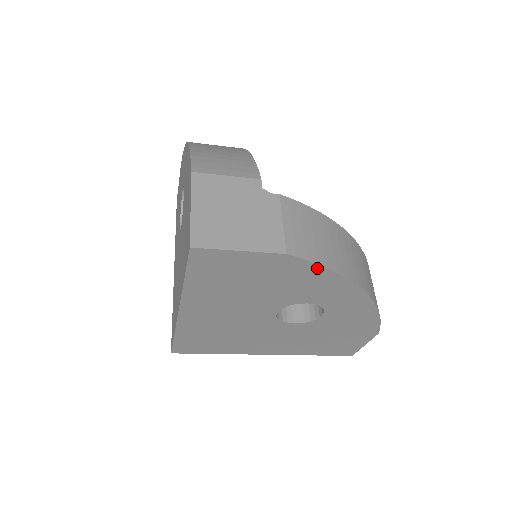
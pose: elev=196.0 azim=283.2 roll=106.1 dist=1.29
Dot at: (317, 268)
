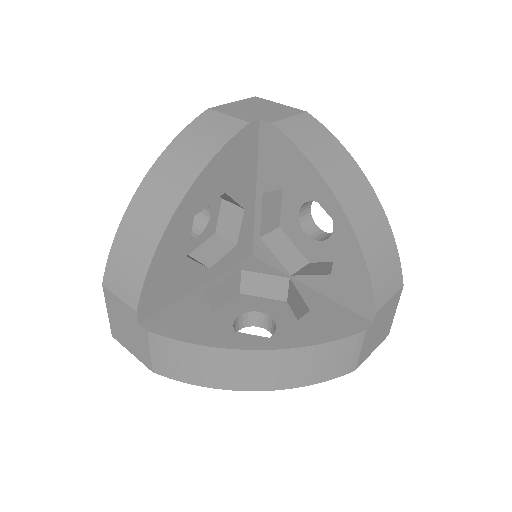
Dot at: (186, 379)
